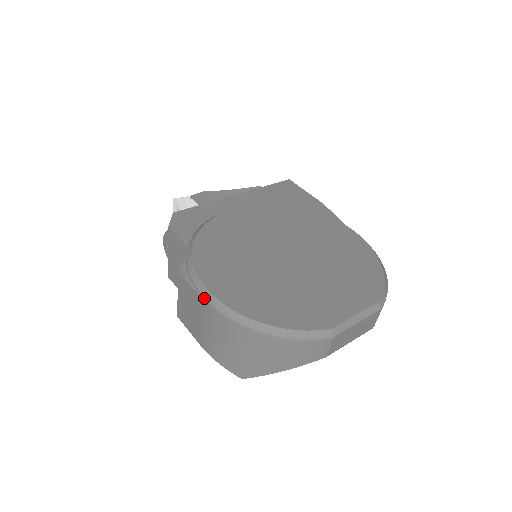
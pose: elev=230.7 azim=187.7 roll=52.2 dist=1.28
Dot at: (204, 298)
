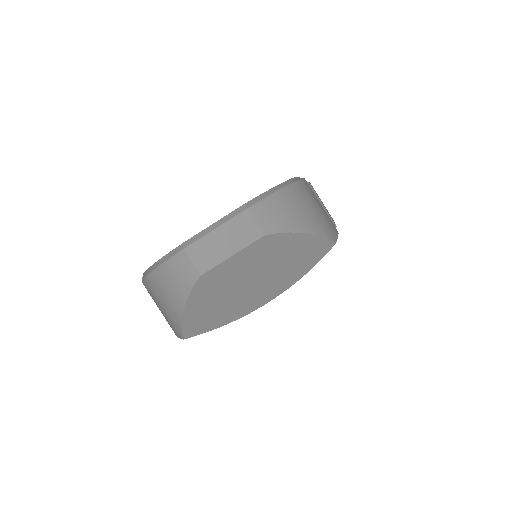
Dot at: occluded
